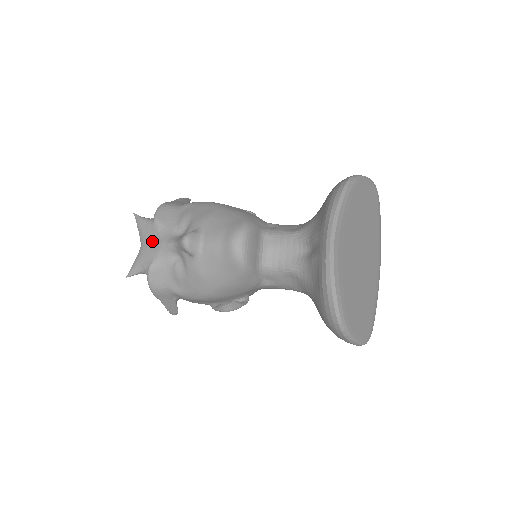
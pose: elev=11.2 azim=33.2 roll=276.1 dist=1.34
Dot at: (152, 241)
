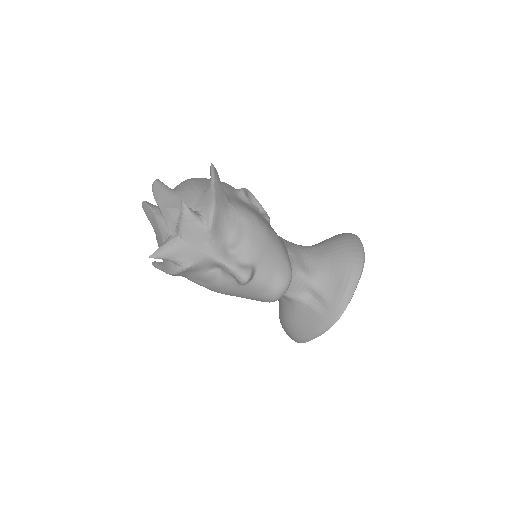
Dot at: (199, 246)
